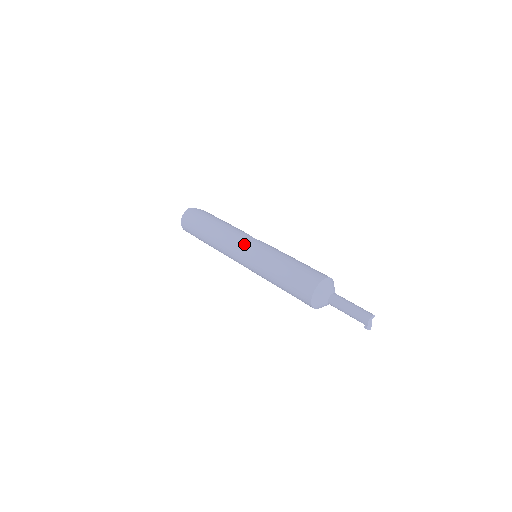
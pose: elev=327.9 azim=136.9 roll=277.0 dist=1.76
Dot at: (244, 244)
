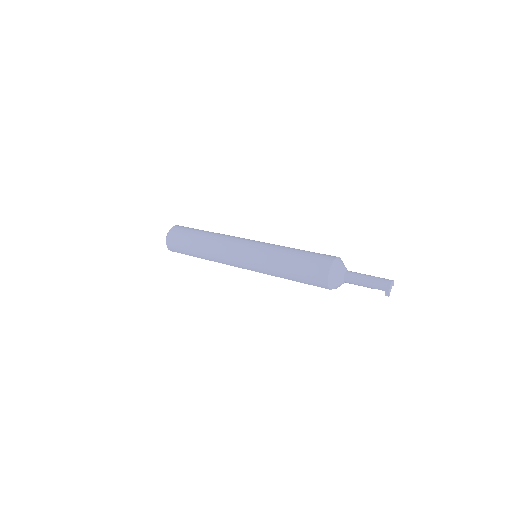
Dot at: occluded
